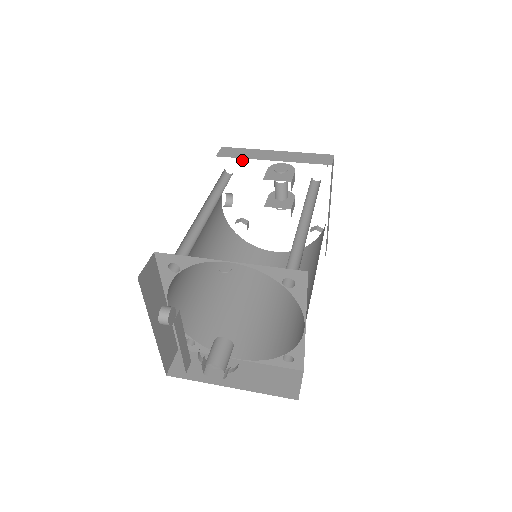
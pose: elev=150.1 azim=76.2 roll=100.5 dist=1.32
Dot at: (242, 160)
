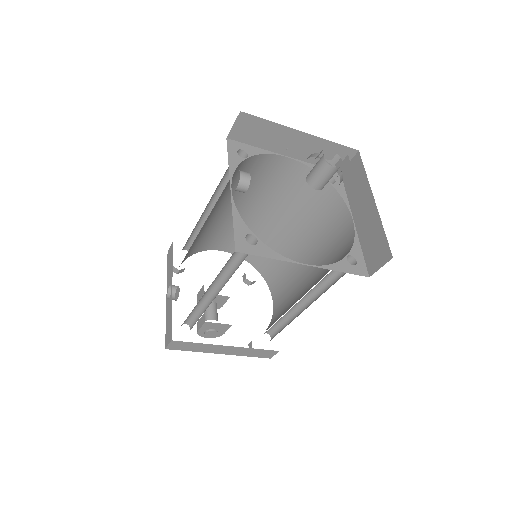
Dot at: occluded
